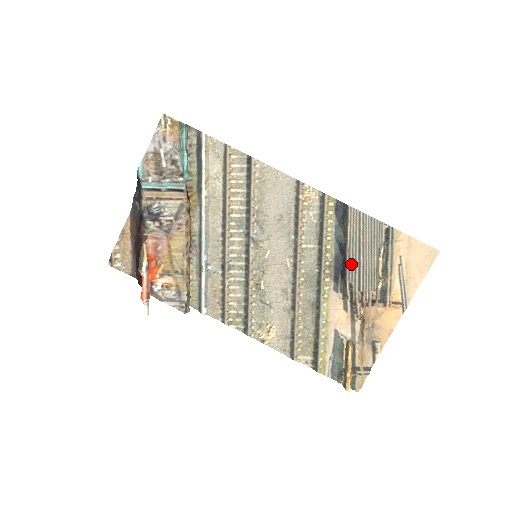
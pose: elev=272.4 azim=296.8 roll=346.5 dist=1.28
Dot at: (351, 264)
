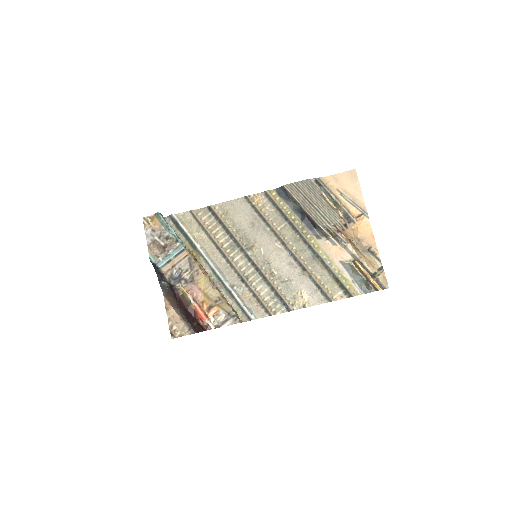
Dot at: (313, 215)
